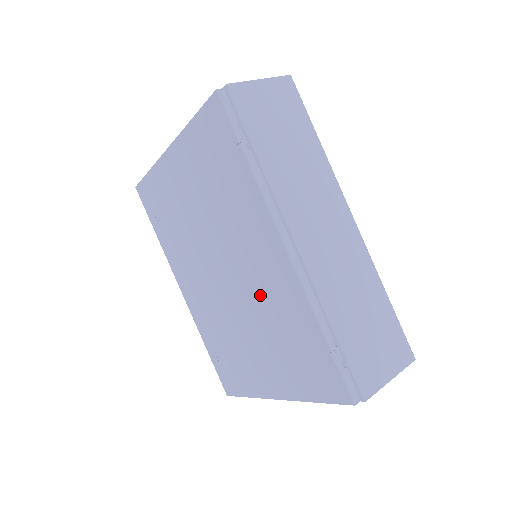
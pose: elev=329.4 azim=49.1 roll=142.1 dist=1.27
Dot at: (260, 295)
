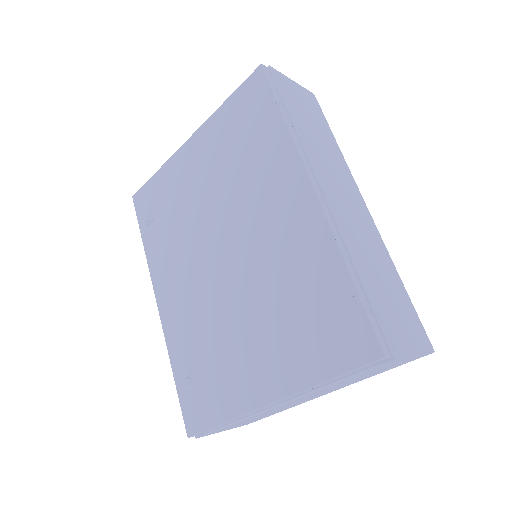
Dot at: (270, 260)
